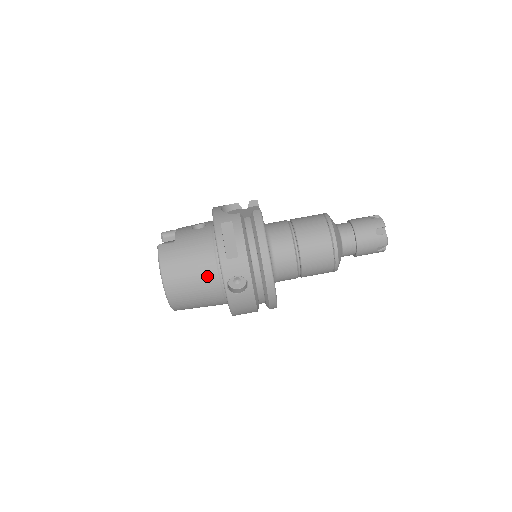
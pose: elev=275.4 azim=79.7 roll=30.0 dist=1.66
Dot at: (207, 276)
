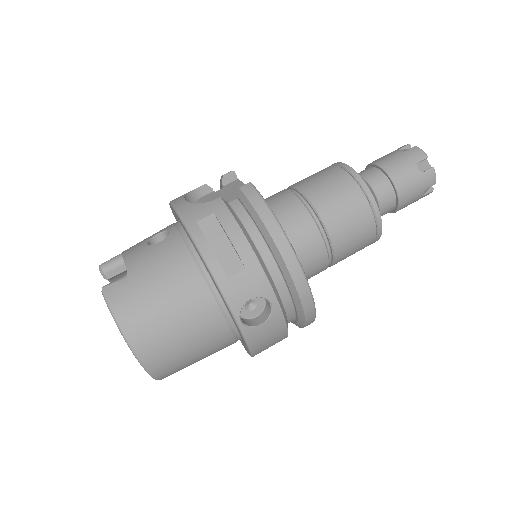
Dot at: (200, 314)
